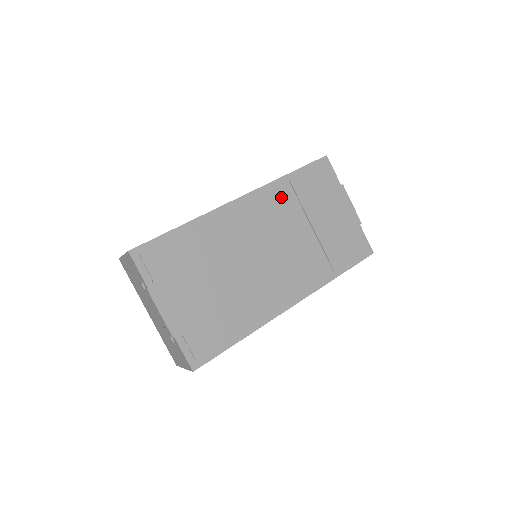
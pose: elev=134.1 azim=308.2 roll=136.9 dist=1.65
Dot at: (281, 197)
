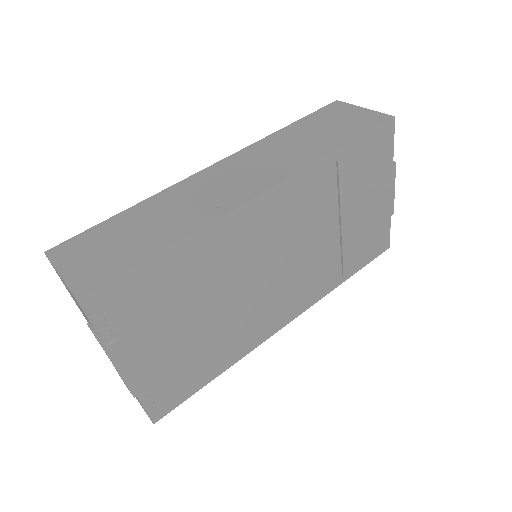
Dot at: (318, 187)
